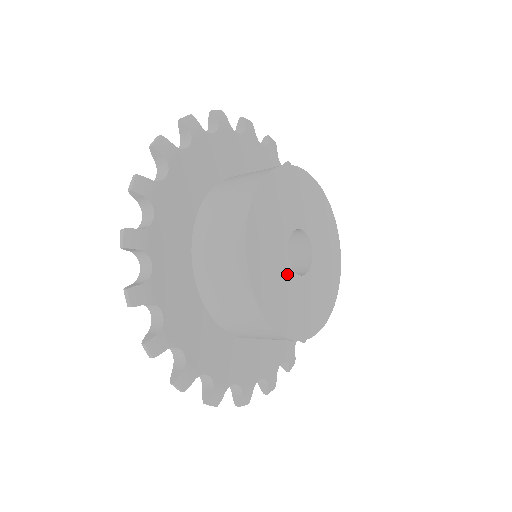
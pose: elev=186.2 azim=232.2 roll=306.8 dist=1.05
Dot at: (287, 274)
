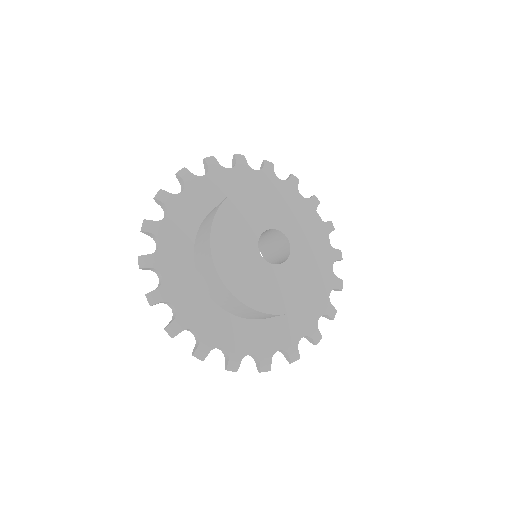
Dot at: (255, 259)
